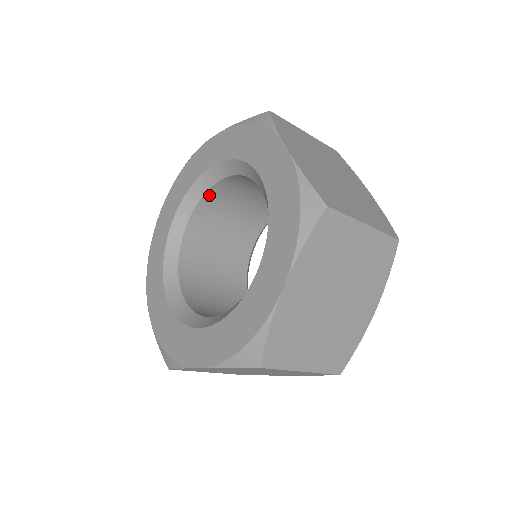
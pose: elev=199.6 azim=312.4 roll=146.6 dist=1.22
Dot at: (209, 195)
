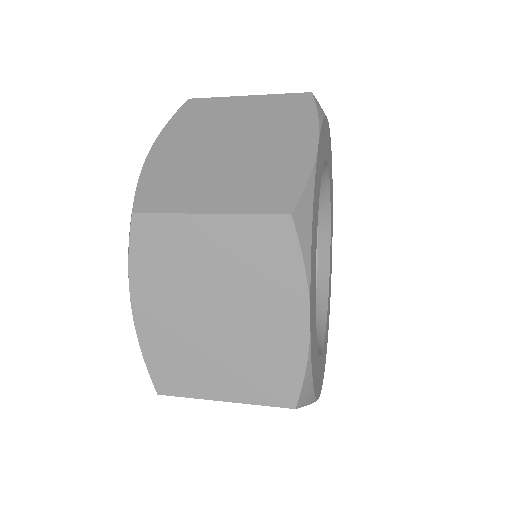
Dot at: occluded
